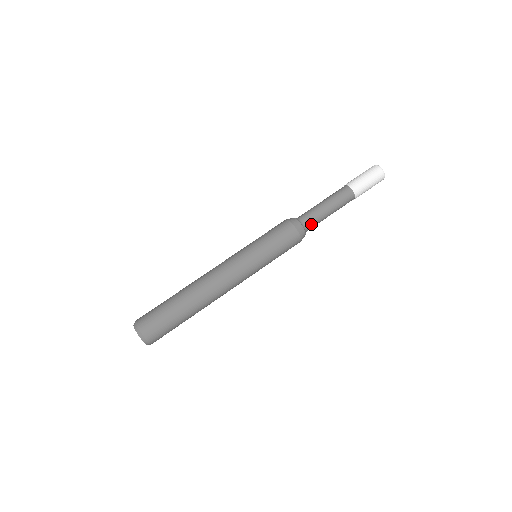
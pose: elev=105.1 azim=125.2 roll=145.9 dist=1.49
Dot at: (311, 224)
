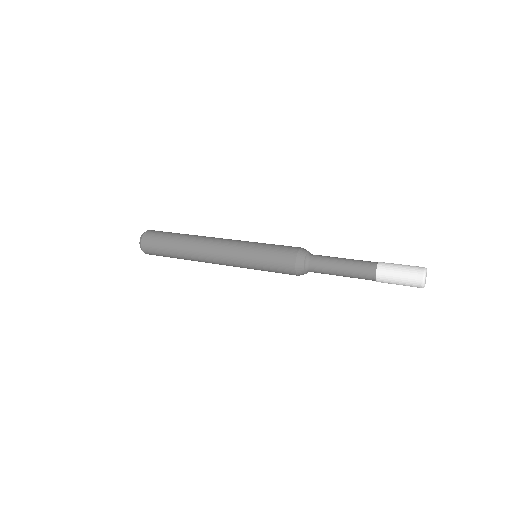
Dot at: (317, 257)
